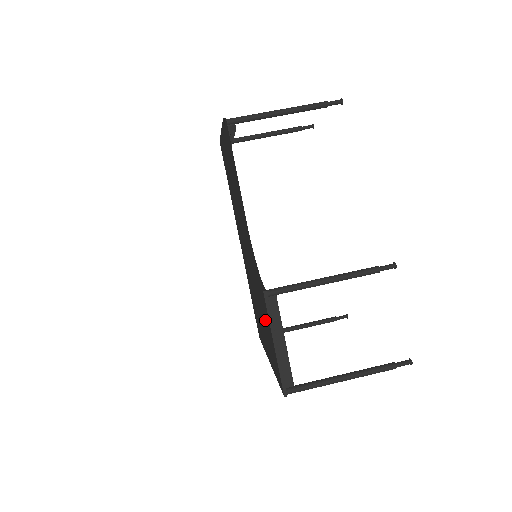
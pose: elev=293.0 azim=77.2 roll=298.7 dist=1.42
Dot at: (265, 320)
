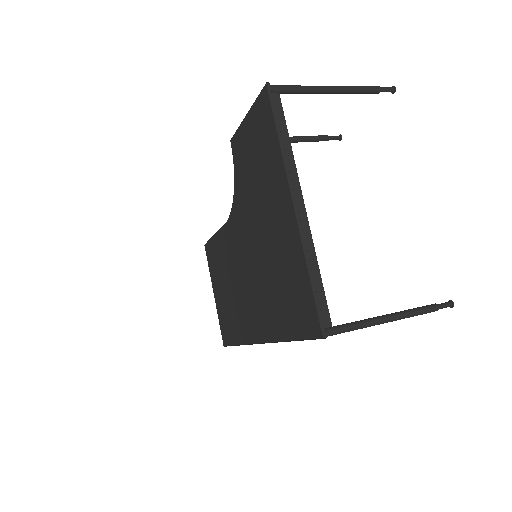
Dot at: (250, 164)
